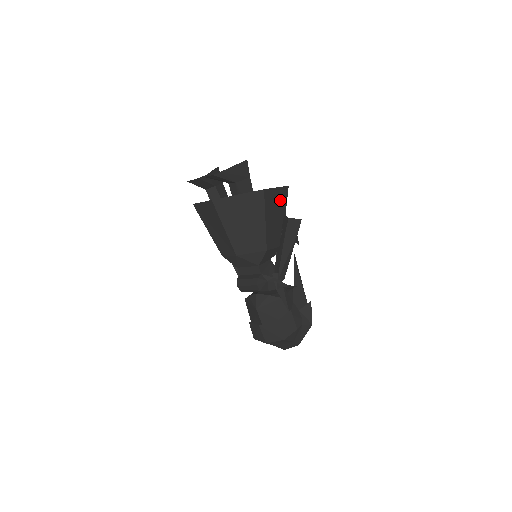
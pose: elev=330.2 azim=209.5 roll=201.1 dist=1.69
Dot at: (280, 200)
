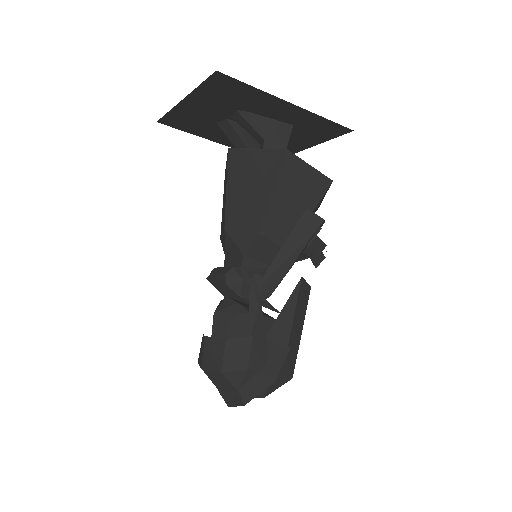
Dot at: (310, 187)
